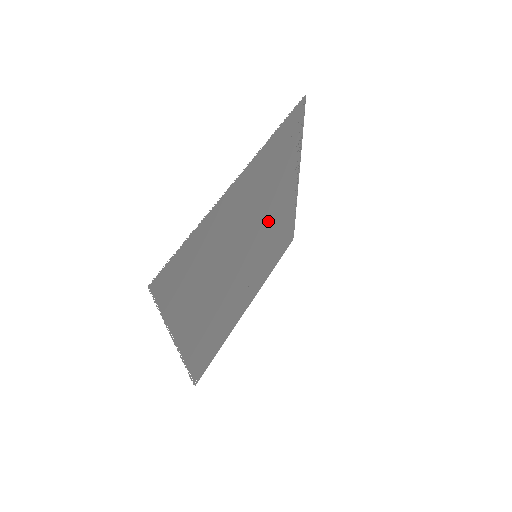
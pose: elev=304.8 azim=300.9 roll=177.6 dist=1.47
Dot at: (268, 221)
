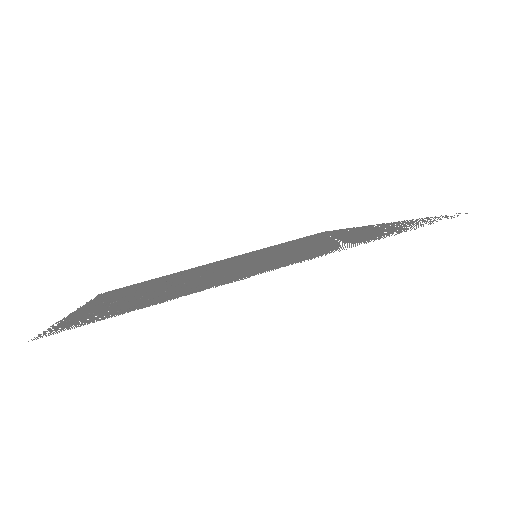
Dot at: (299, 246)
